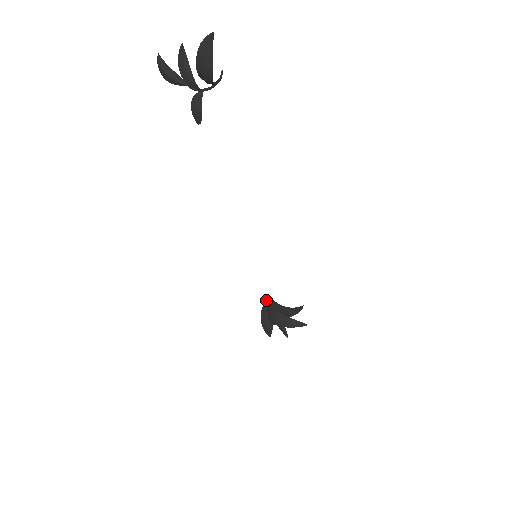
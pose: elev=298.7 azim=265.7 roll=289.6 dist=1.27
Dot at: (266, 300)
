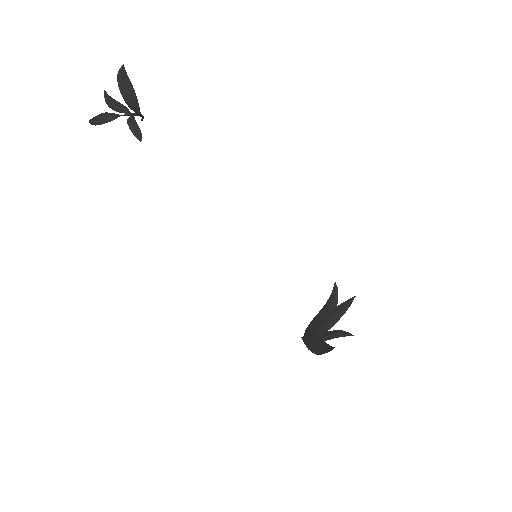
Dot at: (305, 340)
